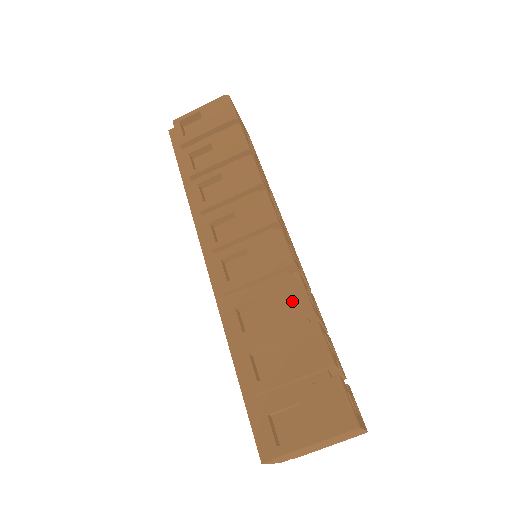
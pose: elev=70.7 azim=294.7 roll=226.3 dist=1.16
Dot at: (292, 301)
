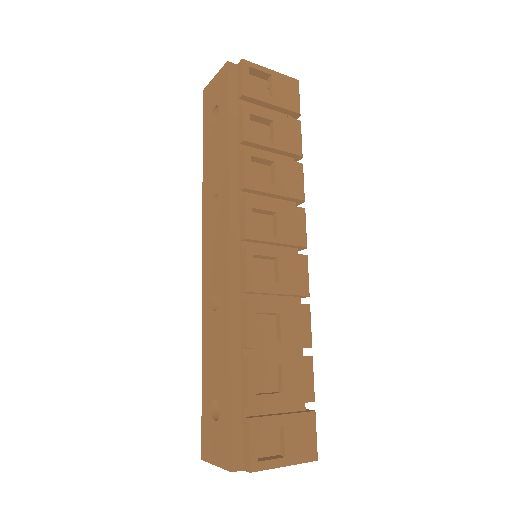
Dot at: (301, 331)
